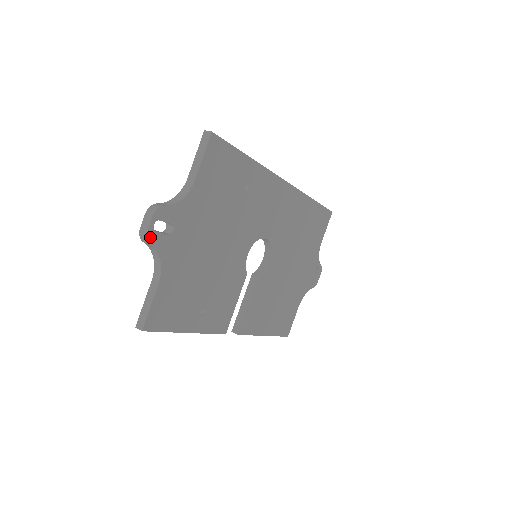
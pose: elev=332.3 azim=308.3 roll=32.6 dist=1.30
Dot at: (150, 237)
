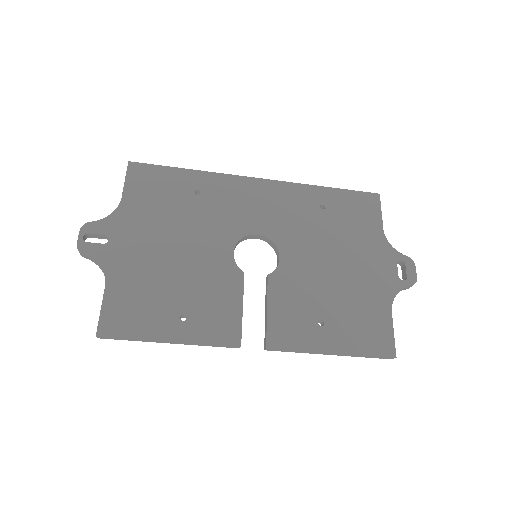
Dot at: (82, 248)
